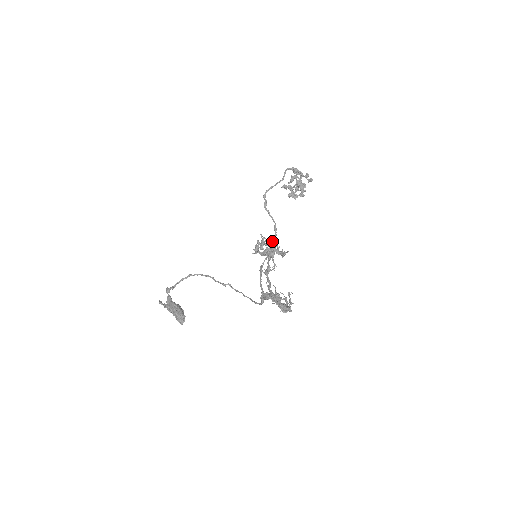
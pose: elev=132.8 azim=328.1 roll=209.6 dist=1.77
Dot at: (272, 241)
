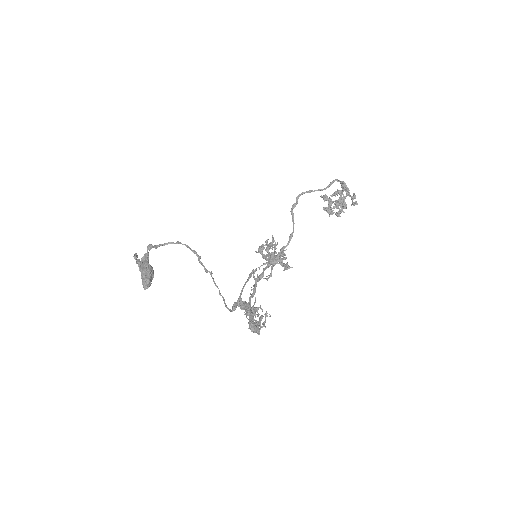
Dot at: (281, 248)
